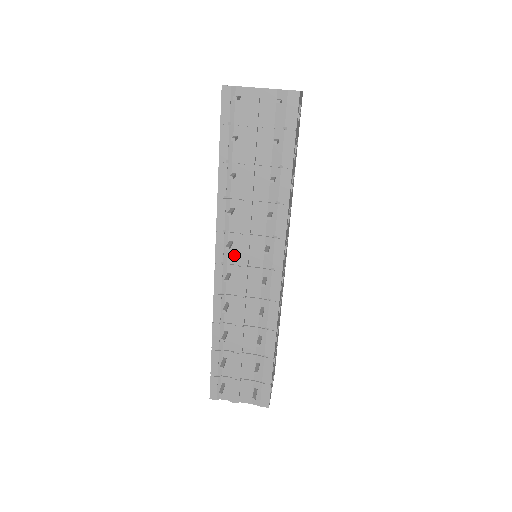
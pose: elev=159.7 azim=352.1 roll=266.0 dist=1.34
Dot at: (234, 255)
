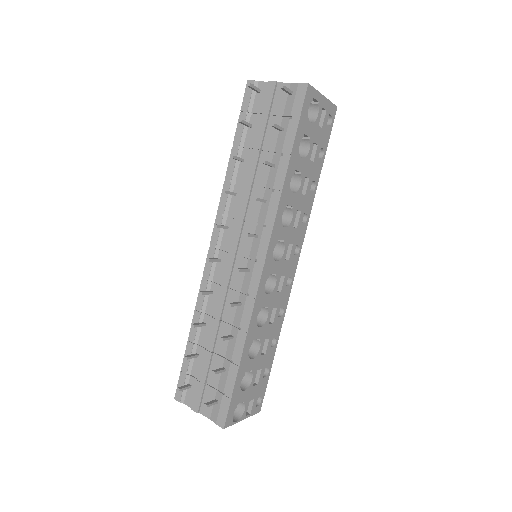
Dot at: (227, 241)
